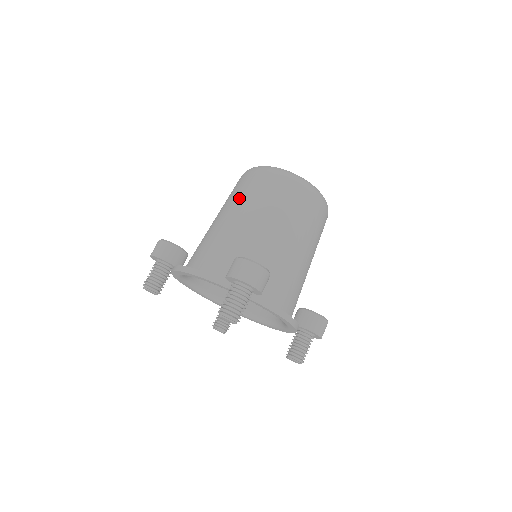
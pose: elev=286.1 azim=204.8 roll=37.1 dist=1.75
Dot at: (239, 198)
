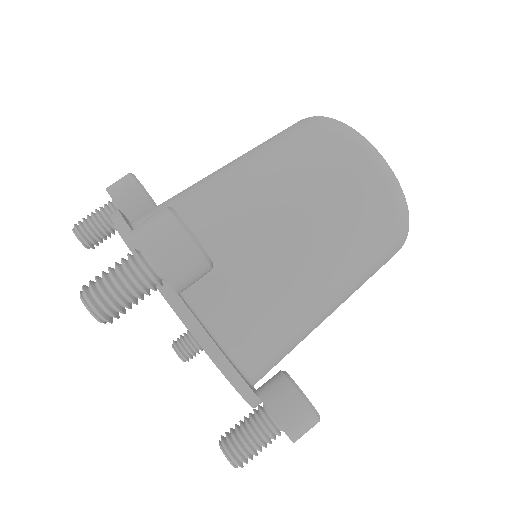
Dot at: (259, 147)
